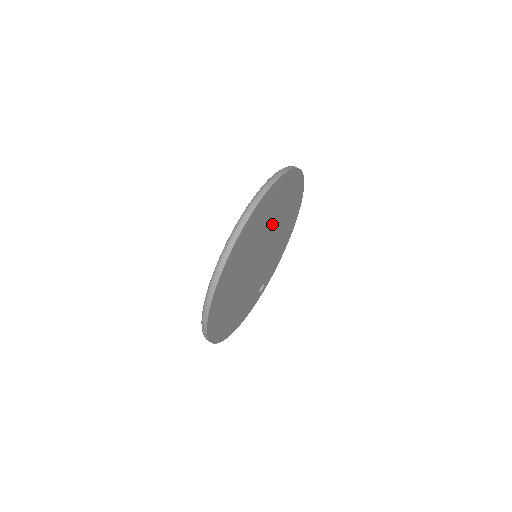
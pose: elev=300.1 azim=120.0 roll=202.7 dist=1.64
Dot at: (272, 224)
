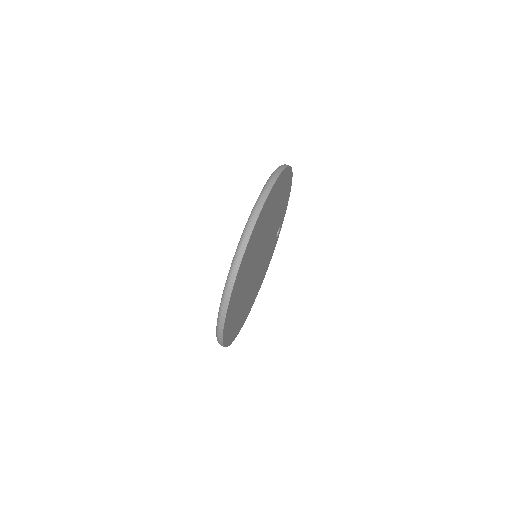
Dot at: (258, 245)
